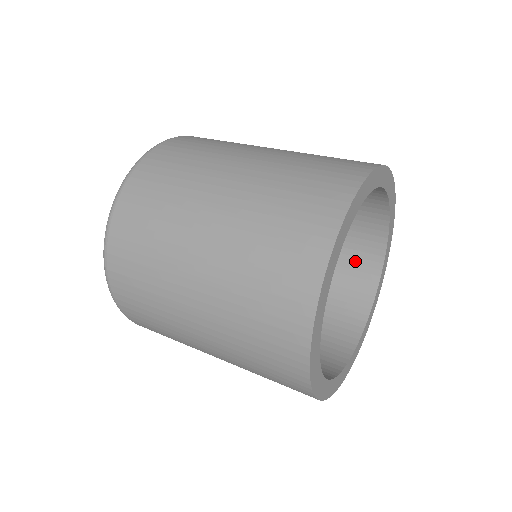
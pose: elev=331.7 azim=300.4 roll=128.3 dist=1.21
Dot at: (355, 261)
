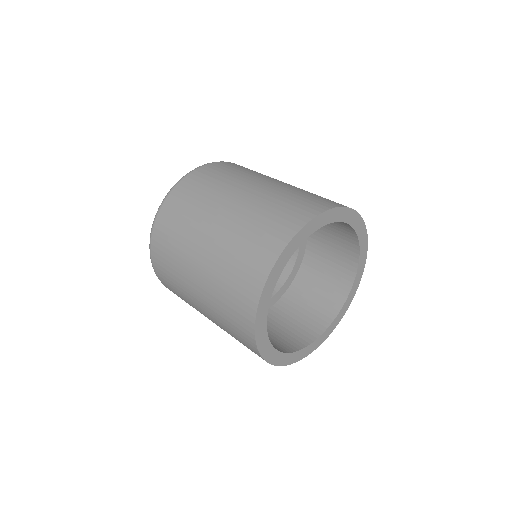
Dot at: (337, 226)
